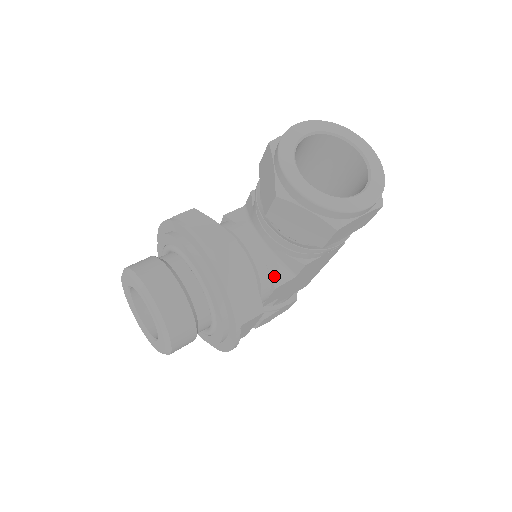
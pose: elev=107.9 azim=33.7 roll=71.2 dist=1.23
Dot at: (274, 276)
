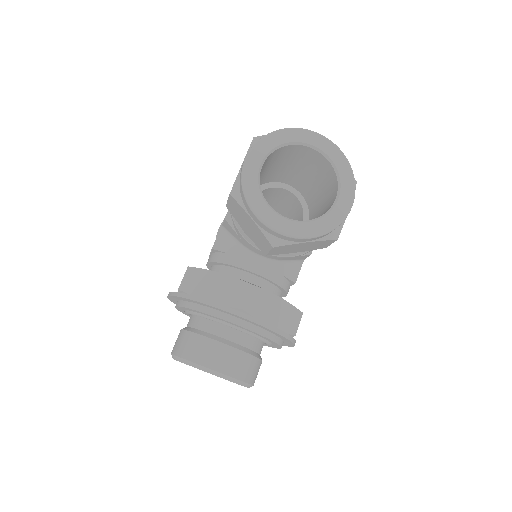
Dot at: (289, 275)
